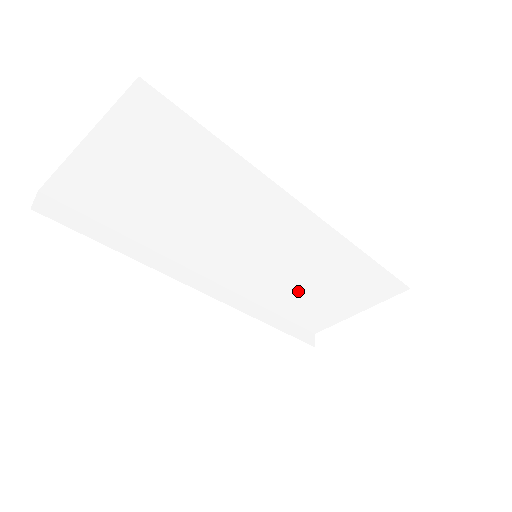
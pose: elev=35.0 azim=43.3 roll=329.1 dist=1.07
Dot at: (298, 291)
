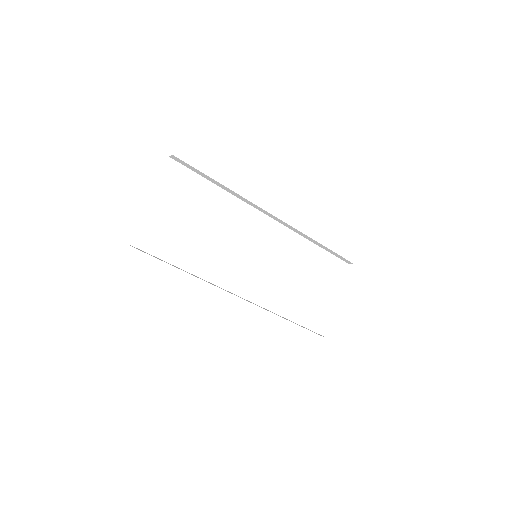
Dot at: (292, 289)
